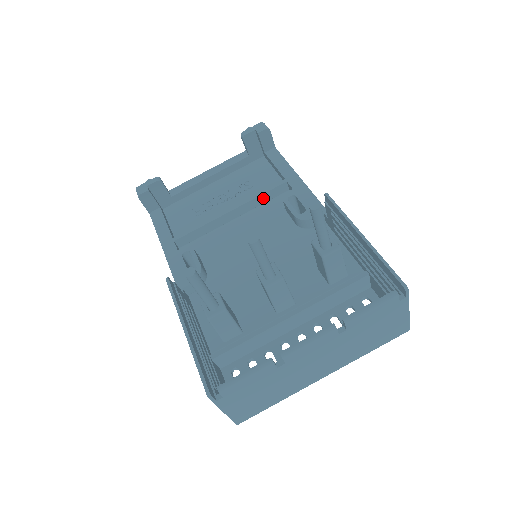
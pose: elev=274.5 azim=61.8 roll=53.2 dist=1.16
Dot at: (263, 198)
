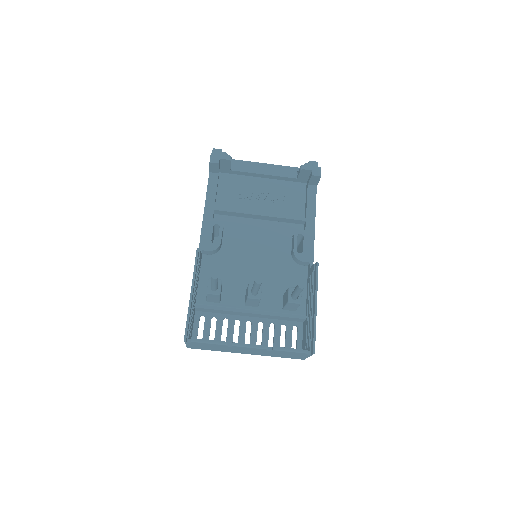
Dot at: (285, 220)
